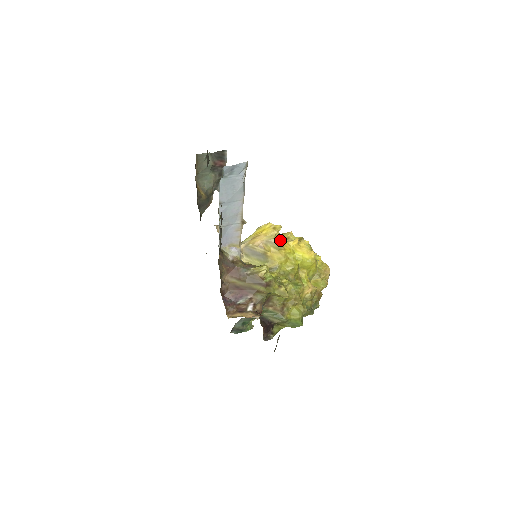
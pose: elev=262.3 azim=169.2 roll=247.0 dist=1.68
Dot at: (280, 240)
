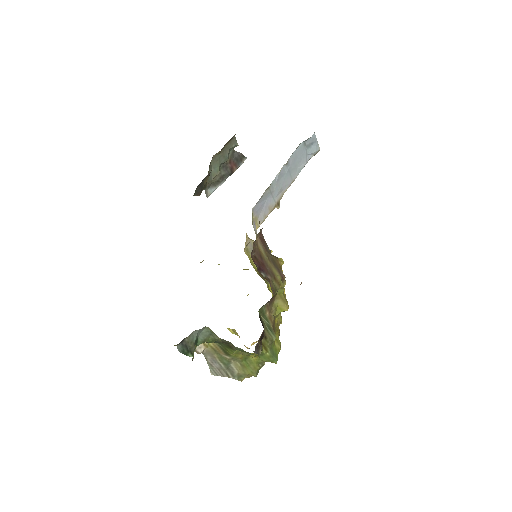
Dot at: occluded
